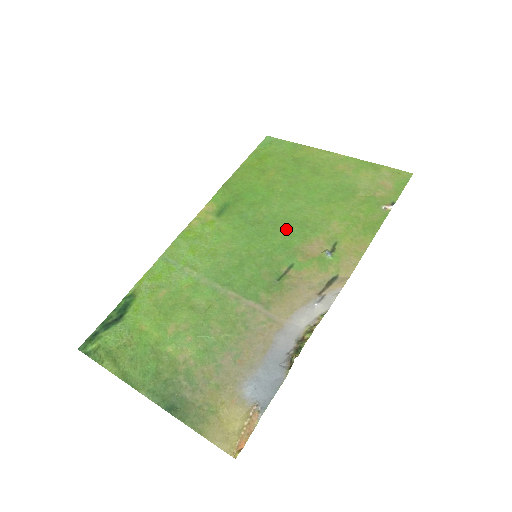
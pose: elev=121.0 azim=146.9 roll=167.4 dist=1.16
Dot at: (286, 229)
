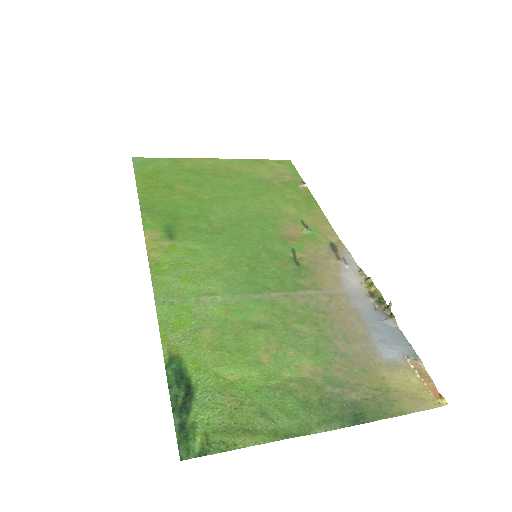
Dot at: (253, 225)
